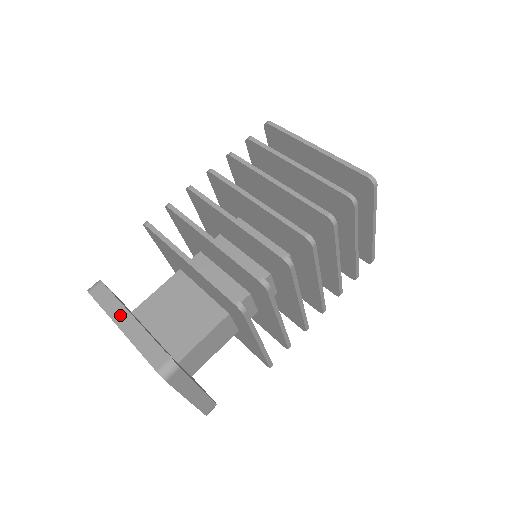
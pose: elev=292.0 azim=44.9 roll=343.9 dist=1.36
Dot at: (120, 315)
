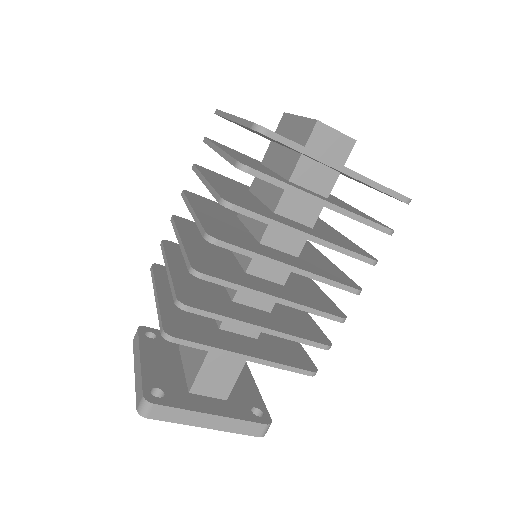
Dot at: (137, 358)
